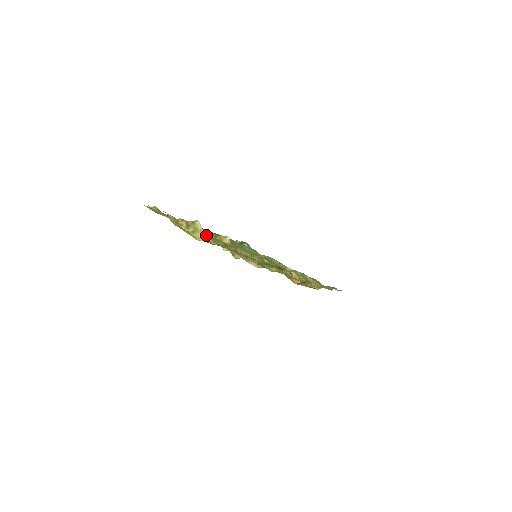
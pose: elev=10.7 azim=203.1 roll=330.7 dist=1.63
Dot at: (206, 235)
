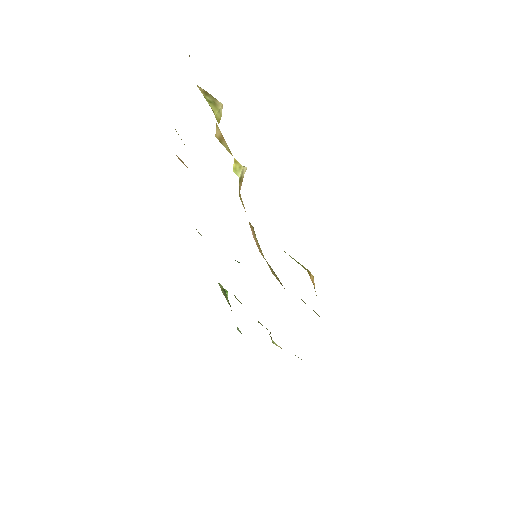
Dot at: (220, 134)
